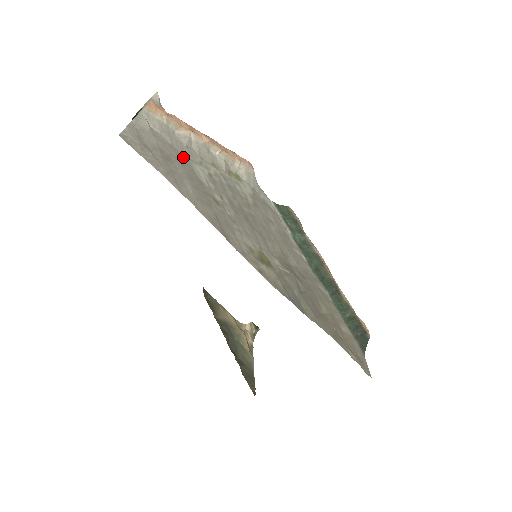
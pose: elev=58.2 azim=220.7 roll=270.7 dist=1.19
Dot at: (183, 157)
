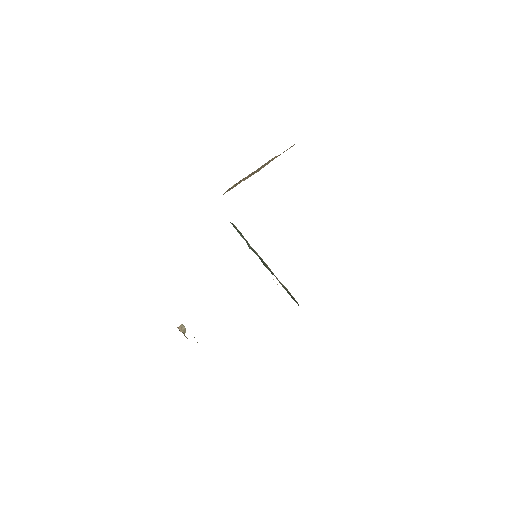
Dot at: occluded
